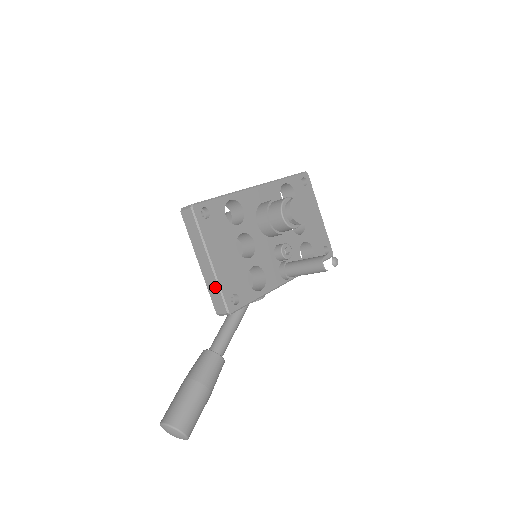
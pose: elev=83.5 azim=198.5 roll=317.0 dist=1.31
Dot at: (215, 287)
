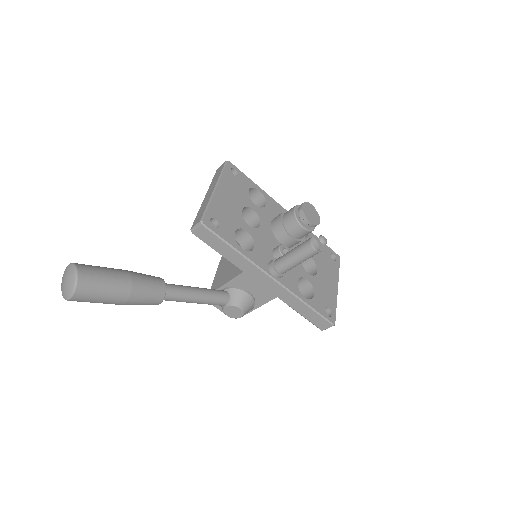
Dot at: (205, 206)
